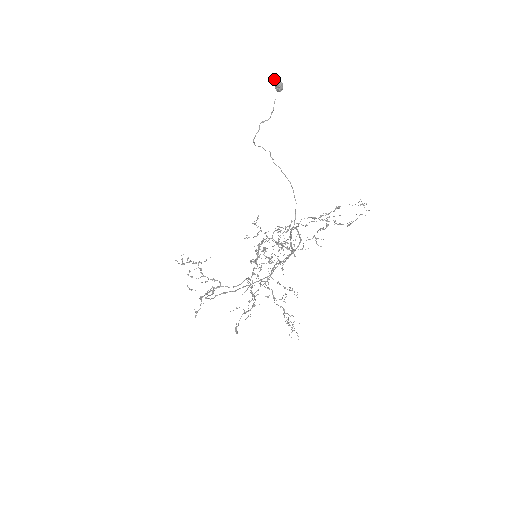
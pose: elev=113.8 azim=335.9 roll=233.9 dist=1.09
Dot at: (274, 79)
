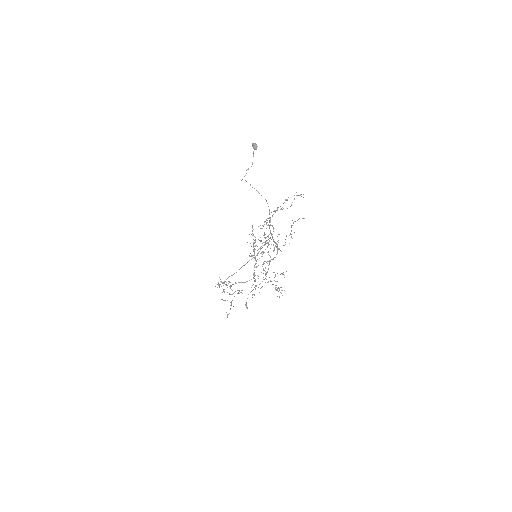
Dot at: occluded
